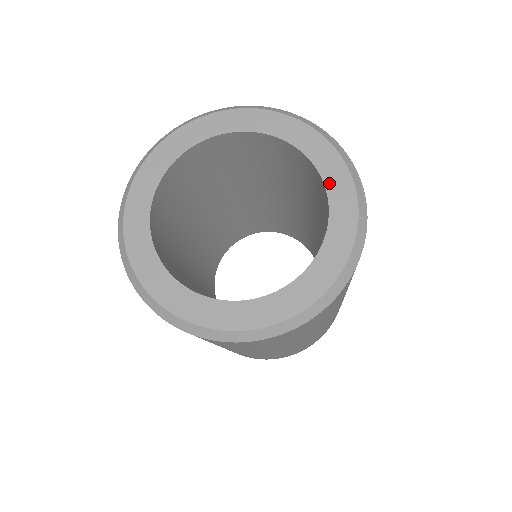
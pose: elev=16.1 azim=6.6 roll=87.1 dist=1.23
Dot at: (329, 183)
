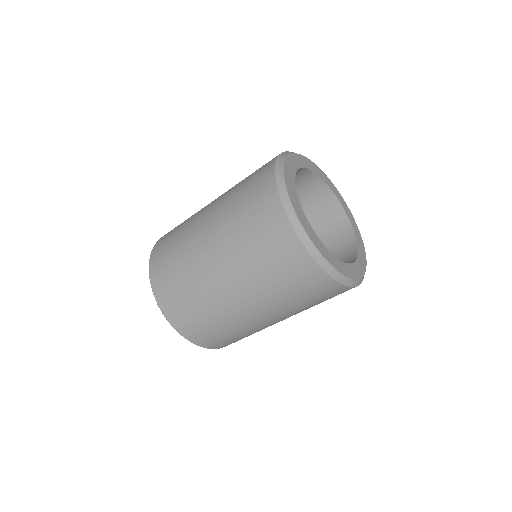
Dot at: (358, 262)
